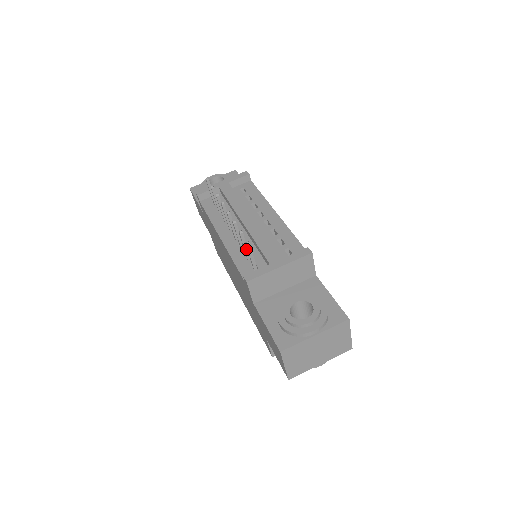
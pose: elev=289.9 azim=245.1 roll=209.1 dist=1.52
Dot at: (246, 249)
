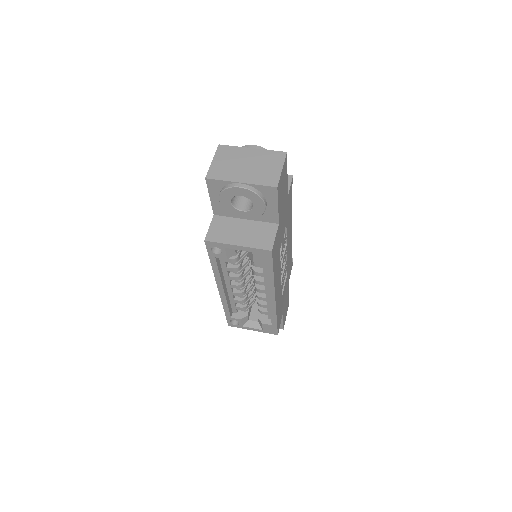
Dot at: occluded
